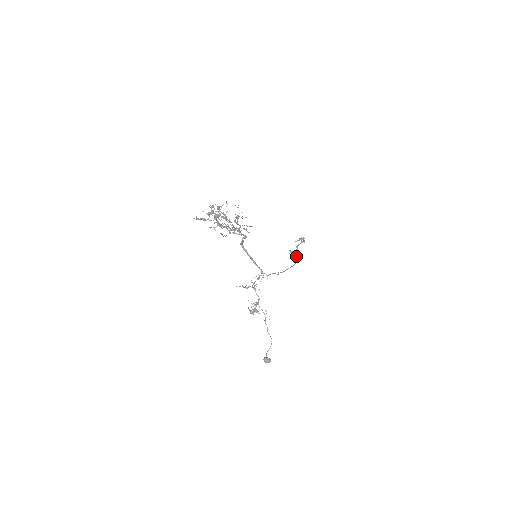
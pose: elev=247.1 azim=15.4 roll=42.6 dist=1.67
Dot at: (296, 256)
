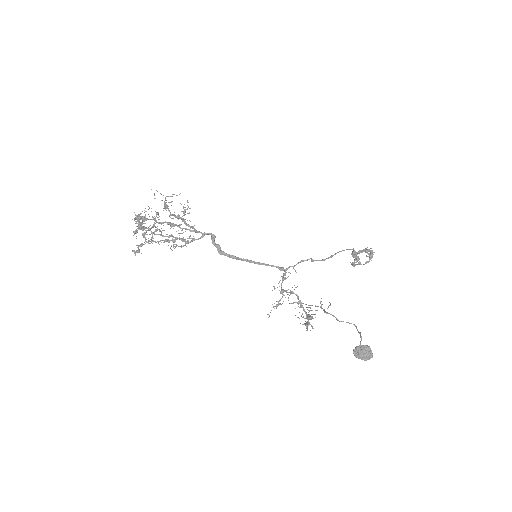
Dot at: occluded
